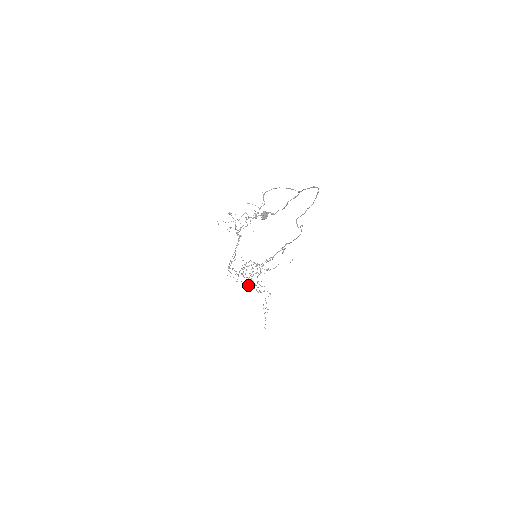
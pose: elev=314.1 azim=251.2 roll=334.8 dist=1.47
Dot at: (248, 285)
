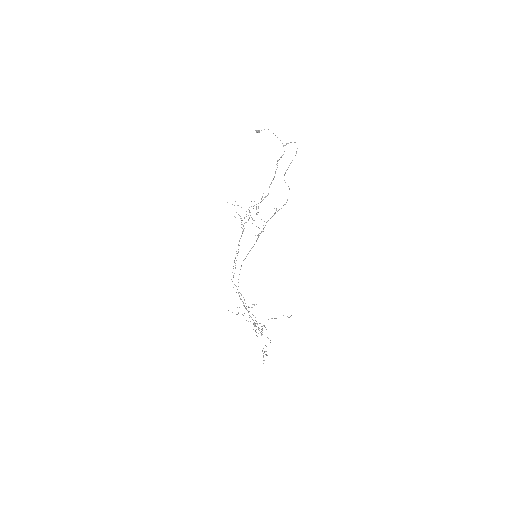
Dot at: (249, 315)
